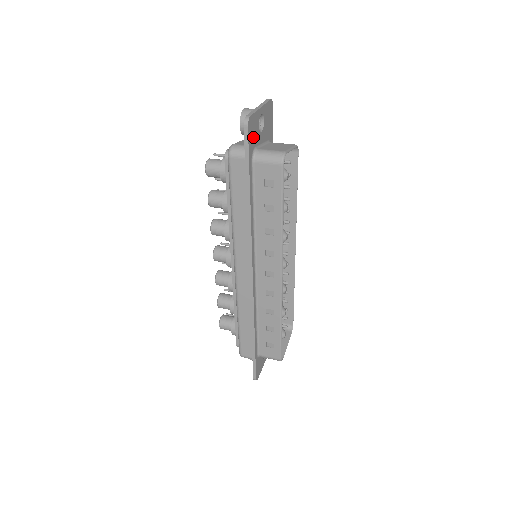
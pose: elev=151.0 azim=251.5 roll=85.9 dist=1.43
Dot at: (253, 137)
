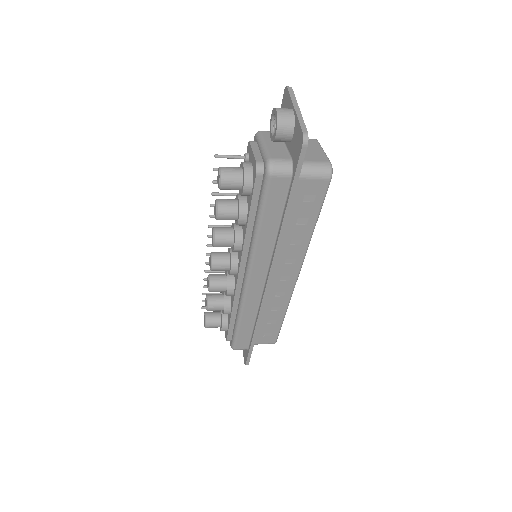
Dot at: occluded
